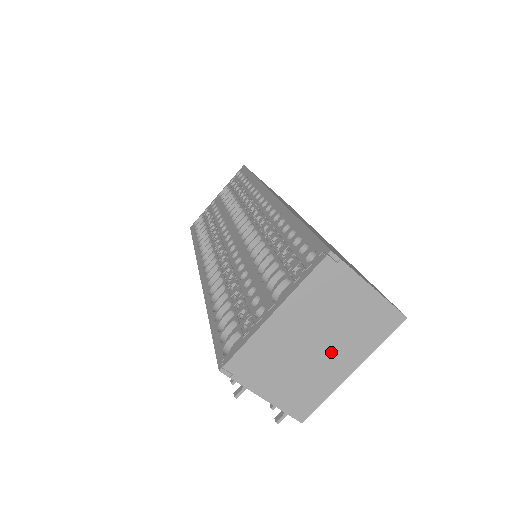
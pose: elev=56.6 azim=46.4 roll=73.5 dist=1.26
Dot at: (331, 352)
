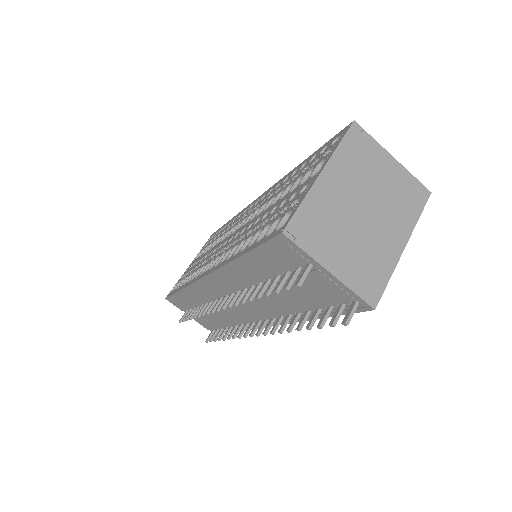
Dot at: (380, 222)
